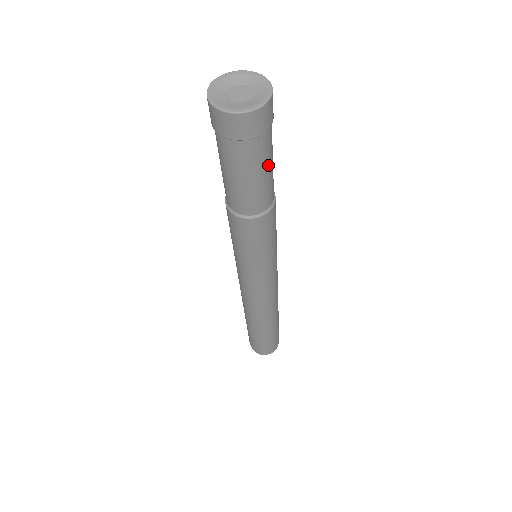
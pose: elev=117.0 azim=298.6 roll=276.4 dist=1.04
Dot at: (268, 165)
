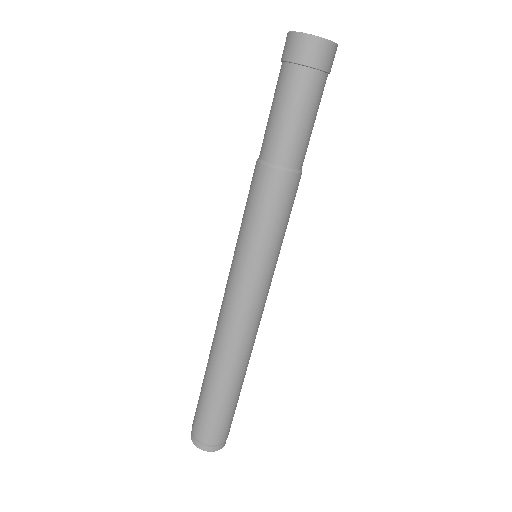
Dot at: (298, 111)
